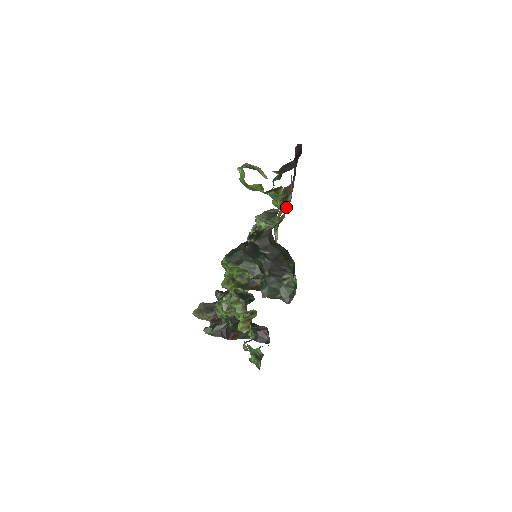
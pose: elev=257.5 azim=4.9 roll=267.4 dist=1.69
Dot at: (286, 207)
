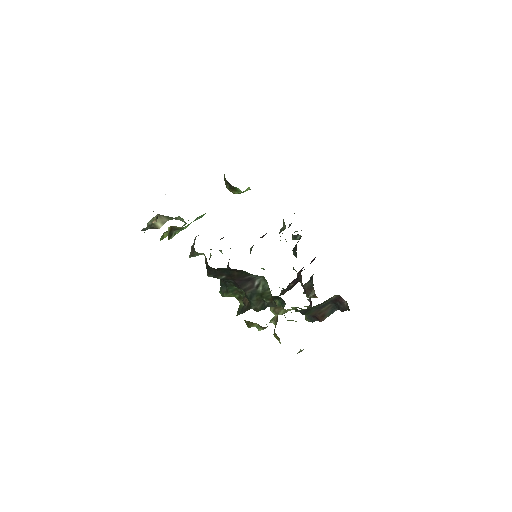
Dot at: occluded
